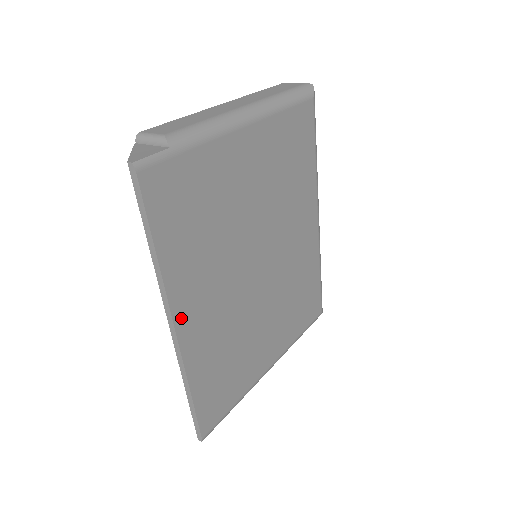
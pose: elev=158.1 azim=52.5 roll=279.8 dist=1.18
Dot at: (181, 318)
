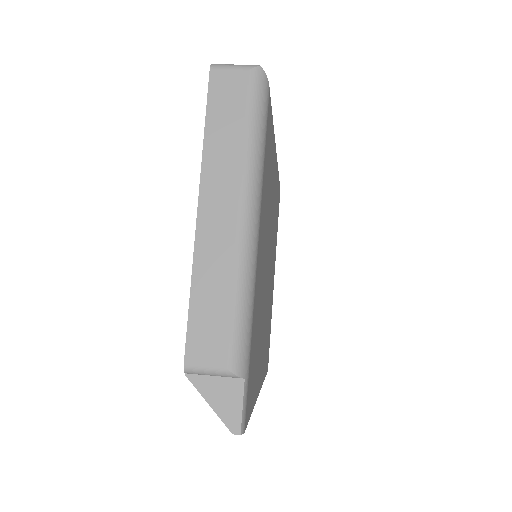
Dot at: (260, 383)
